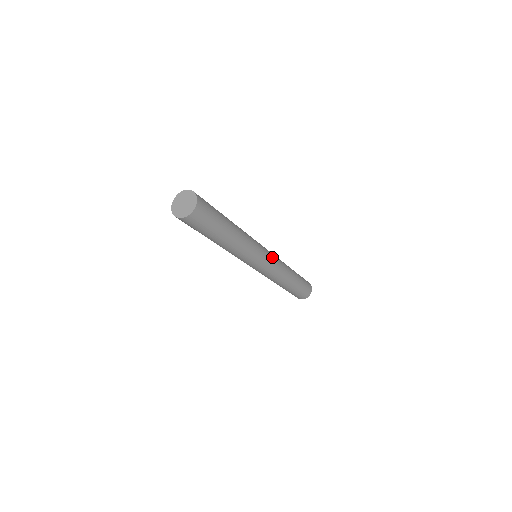
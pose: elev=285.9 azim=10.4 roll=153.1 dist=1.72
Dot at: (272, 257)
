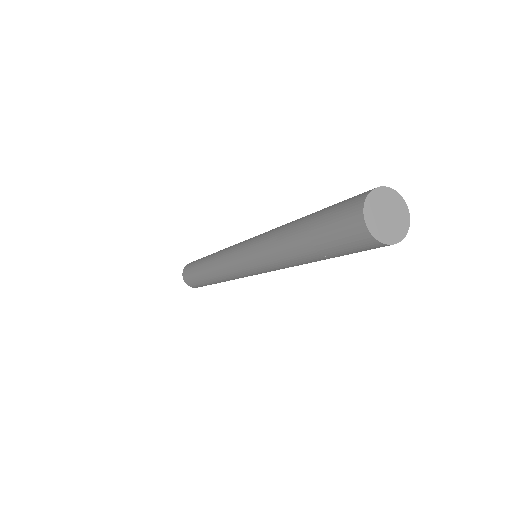
Dot at: occluded
